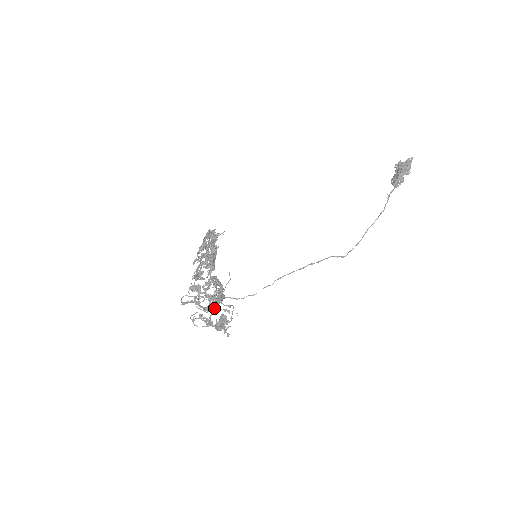
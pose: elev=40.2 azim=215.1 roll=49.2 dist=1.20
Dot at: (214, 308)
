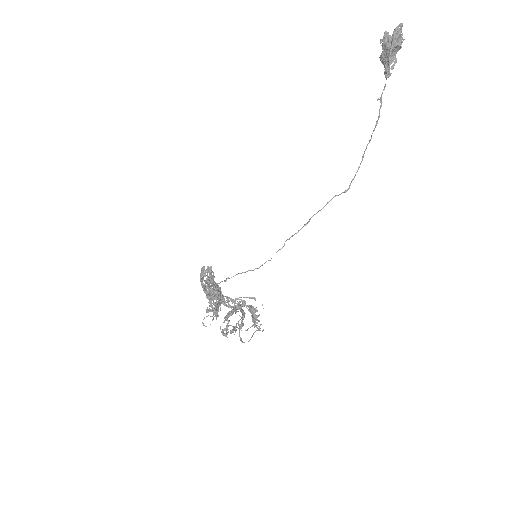
Dot at: occluded
